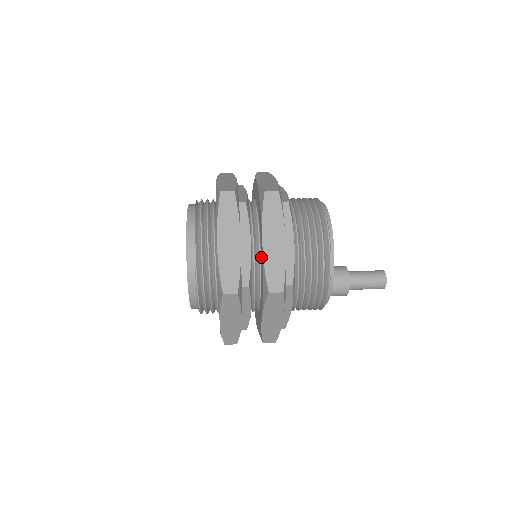
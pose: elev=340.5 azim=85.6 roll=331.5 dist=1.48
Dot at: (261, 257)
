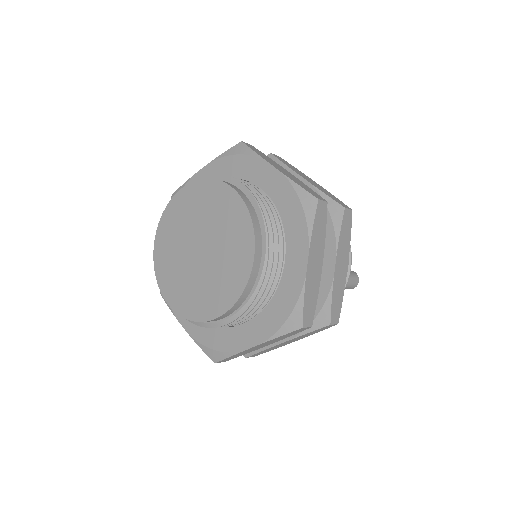
Dot at: occluded
